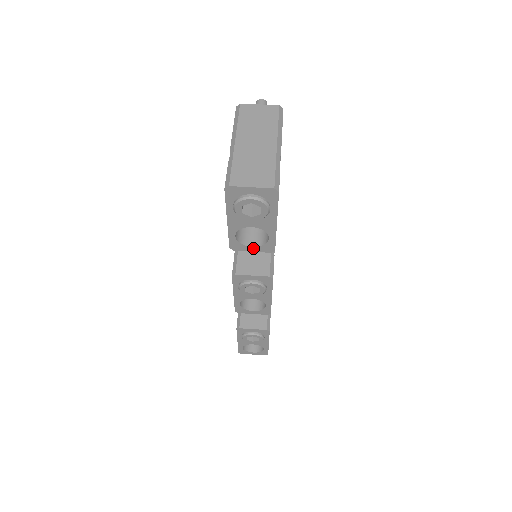
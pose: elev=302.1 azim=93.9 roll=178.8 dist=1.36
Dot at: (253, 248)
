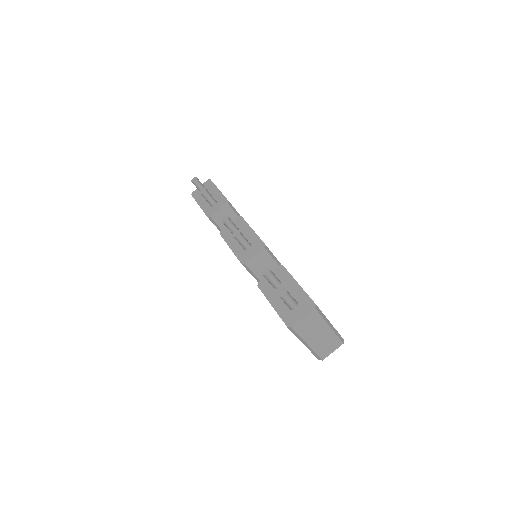
Dot at: occluded
